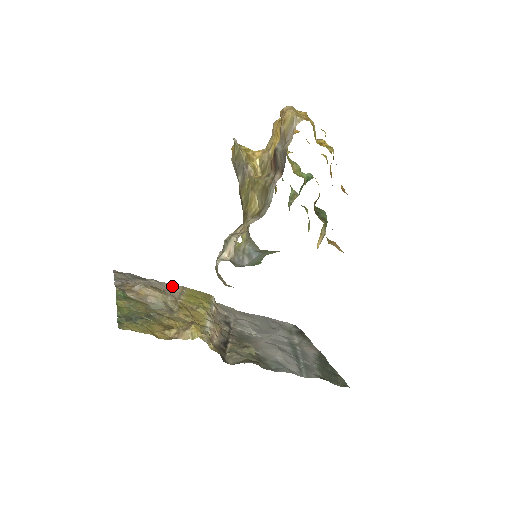
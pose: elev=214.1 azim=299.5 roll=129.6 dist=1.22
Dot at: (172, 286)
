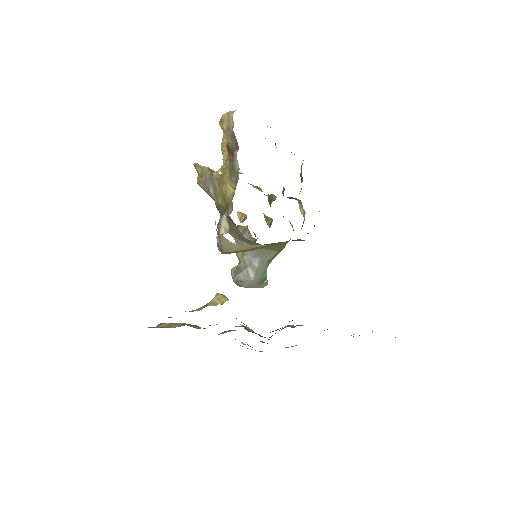
Dot at: occluded
